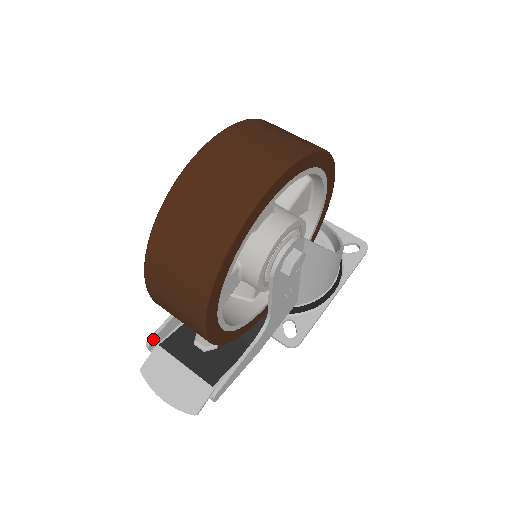
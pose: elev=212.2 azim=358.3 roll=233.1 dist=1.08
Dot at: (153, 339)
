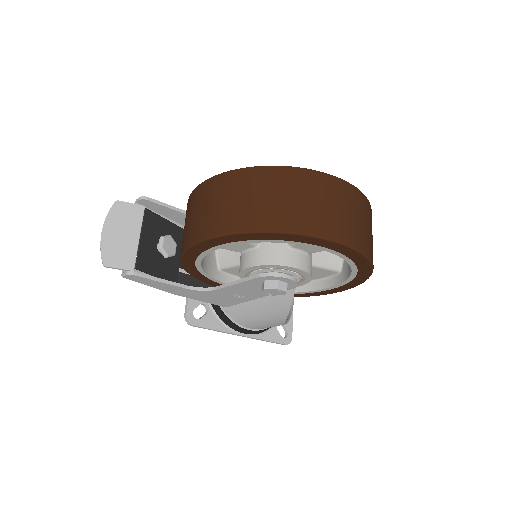
Dot at: (149, 201)
